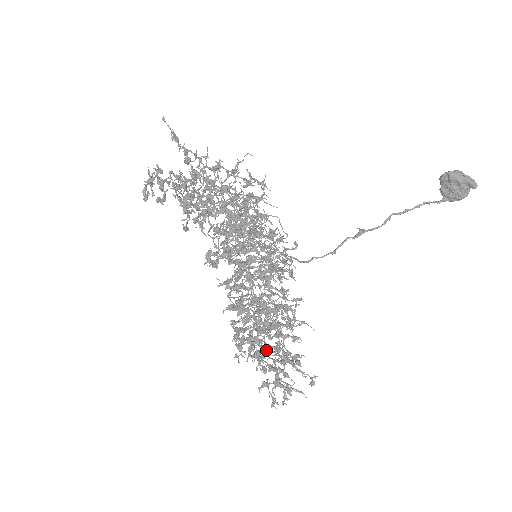
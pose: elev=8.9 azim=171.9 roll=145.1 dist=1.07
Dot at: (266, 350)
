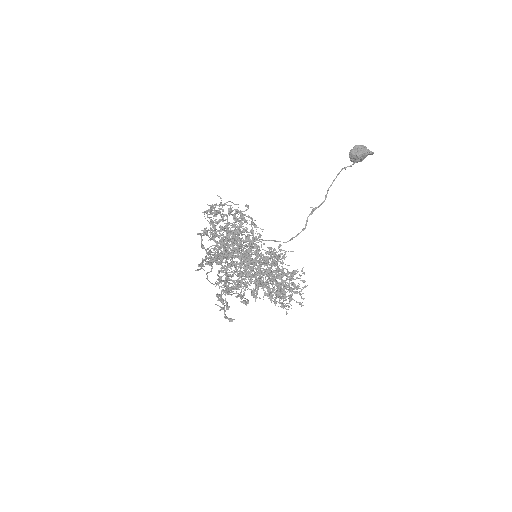
Dot at: occluded
